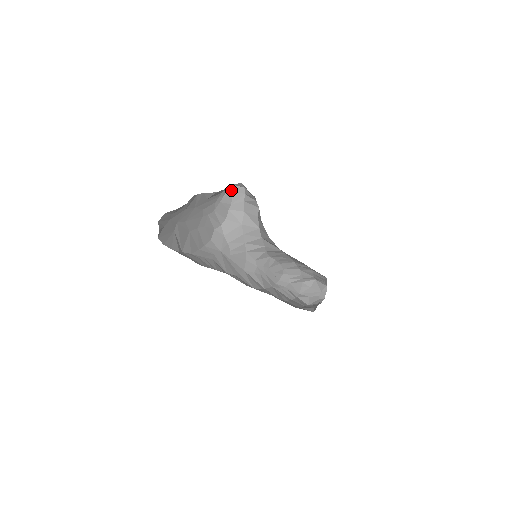
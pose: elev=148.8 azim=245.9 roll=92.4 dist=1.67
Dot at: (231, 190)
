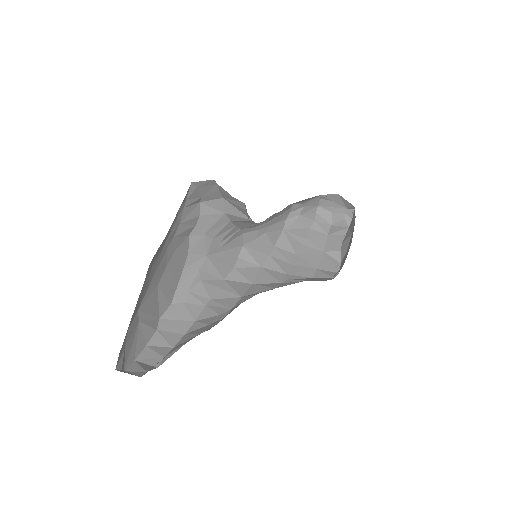
Dot at: (194, 187)
